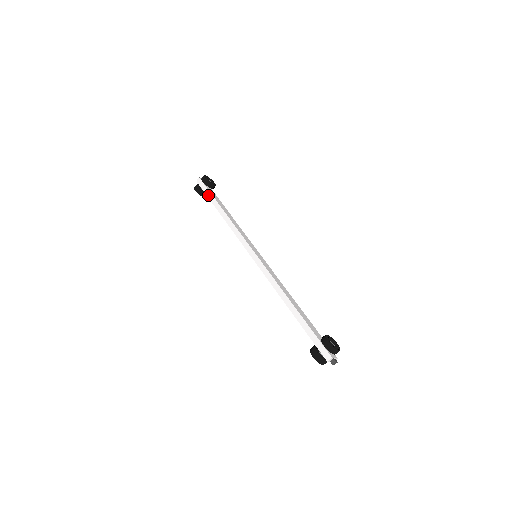
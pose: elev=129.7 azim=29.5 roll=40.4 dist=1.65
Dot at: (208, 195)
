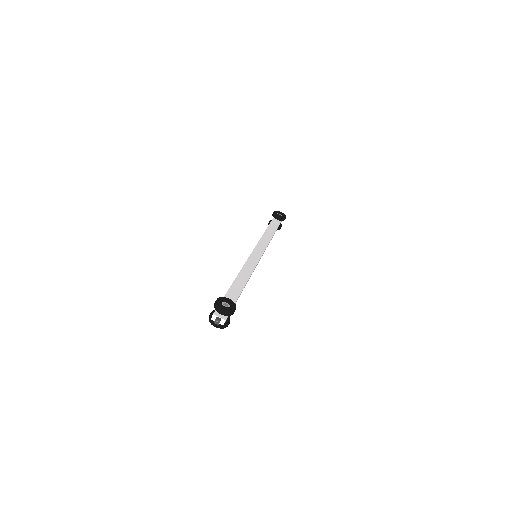
Dot at: occluded
